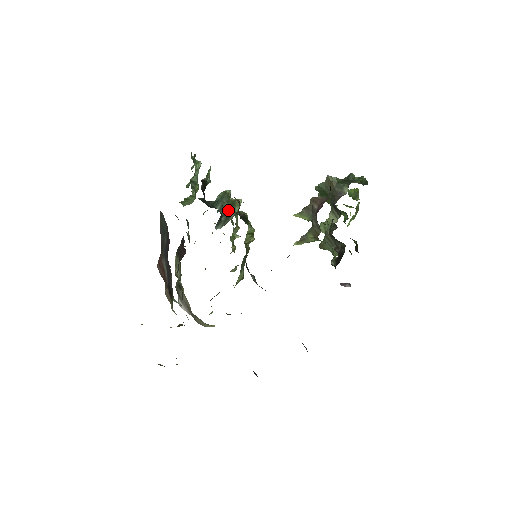
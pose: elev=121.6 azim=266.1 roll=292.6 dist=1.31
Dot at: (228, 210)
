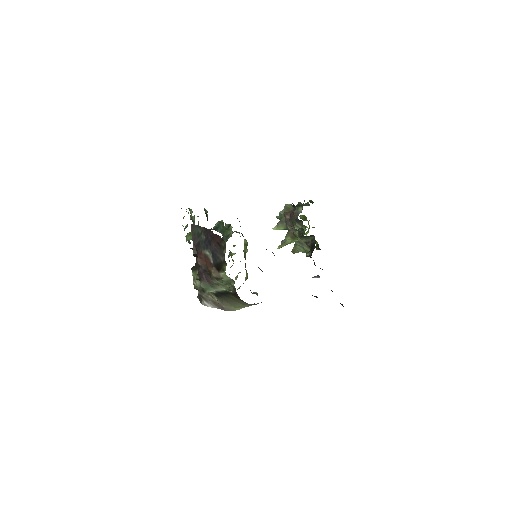
Dot at: (225, 232)
